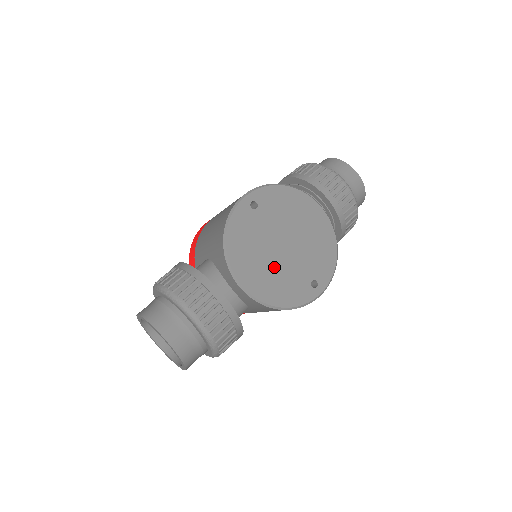
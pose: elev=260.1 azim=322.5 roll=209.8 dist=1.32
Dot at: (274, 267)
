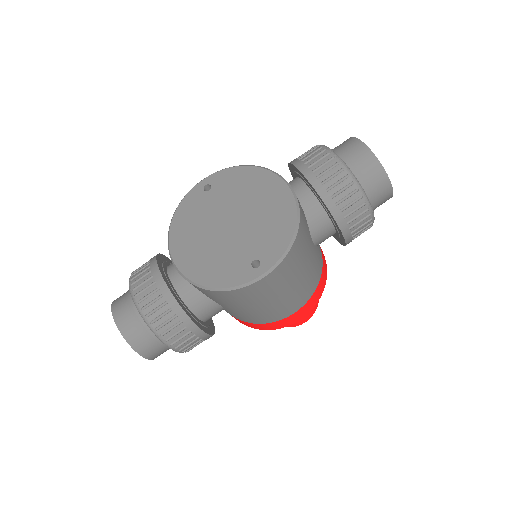
Dot at: (213, 246)
